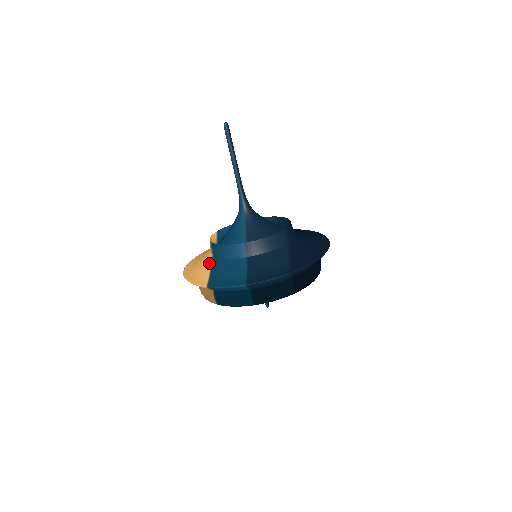
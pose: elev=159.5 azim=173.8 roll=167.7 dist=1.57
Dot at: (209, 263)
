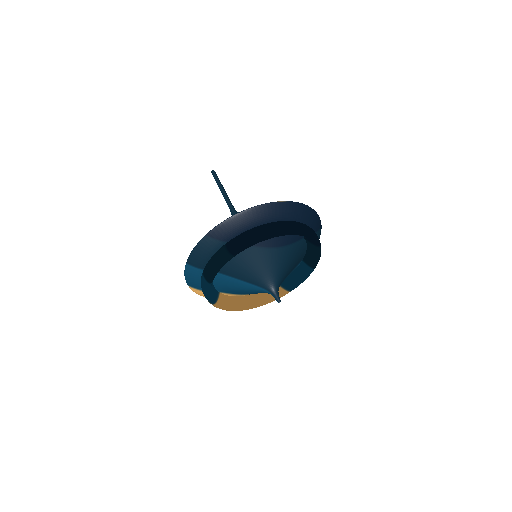
Dot at: occluded
